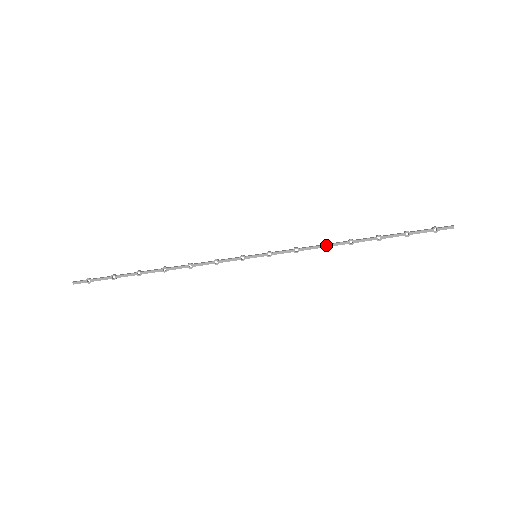
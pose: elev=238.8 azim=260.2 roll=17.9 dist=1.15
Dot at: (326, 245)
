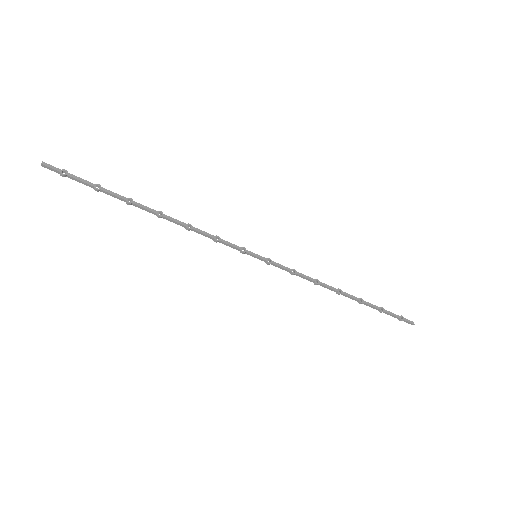
Dot at: (319, 282)
